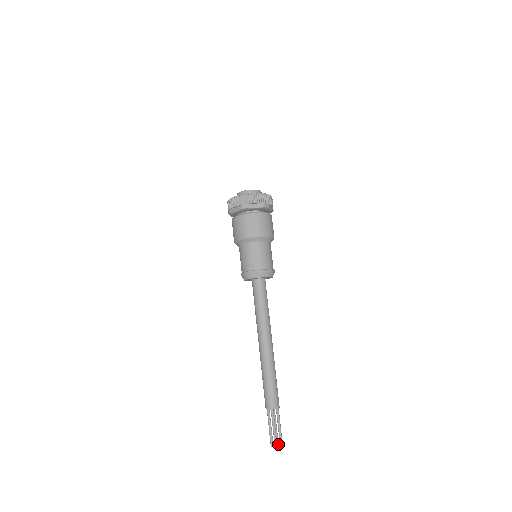
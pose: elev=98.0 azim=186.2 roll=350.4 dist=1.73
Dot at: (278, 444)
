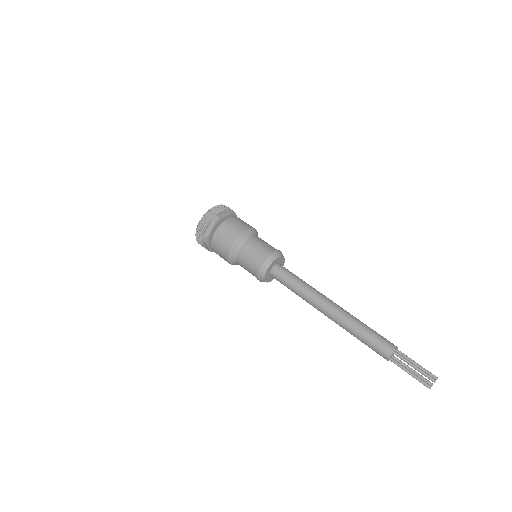
Dot at: (432, 383)
